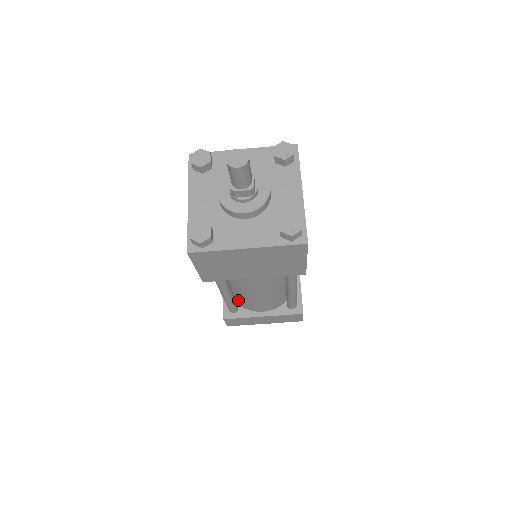
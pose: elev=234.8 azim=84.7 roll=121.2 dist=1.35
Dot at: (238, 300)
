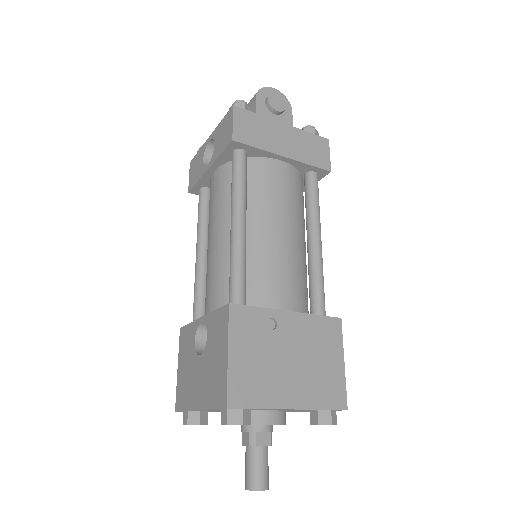
Dot at: occluded
